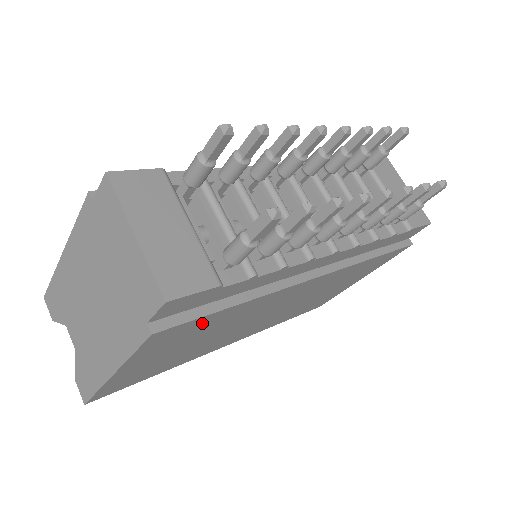
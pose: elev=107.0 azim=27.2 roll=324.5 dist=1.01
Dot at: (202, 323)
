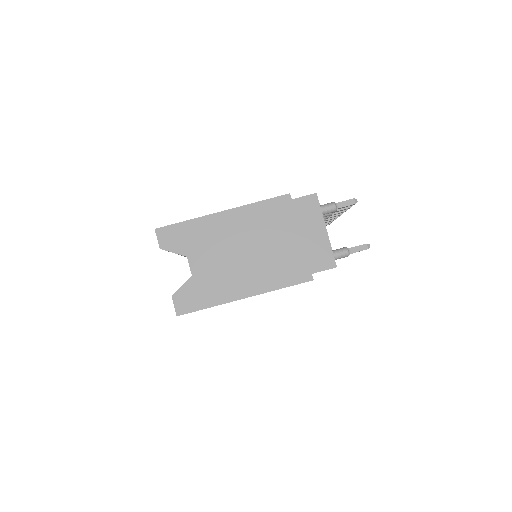
Dot at: occluded
